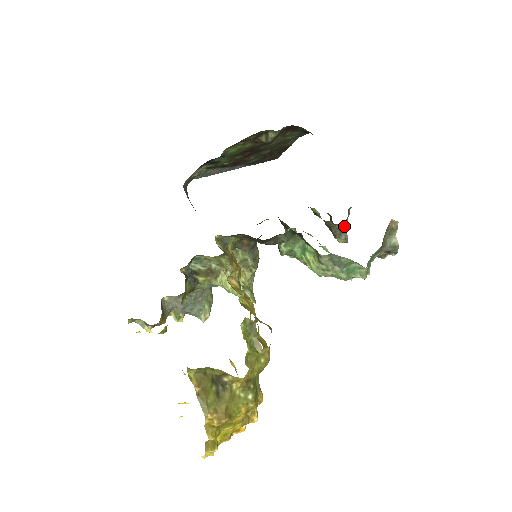
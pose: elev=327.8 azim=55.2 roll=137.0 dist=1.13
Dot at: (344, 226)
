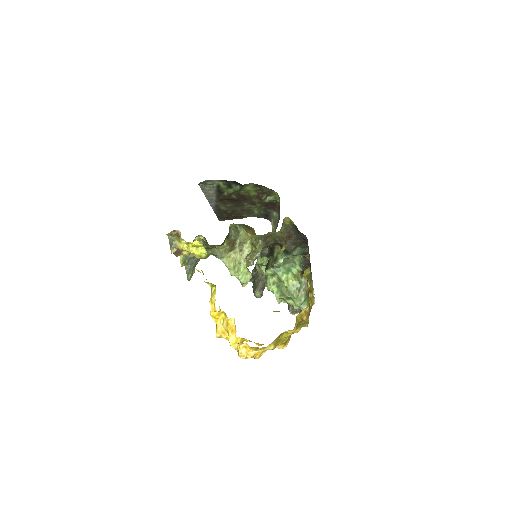
Dot at: occluded
